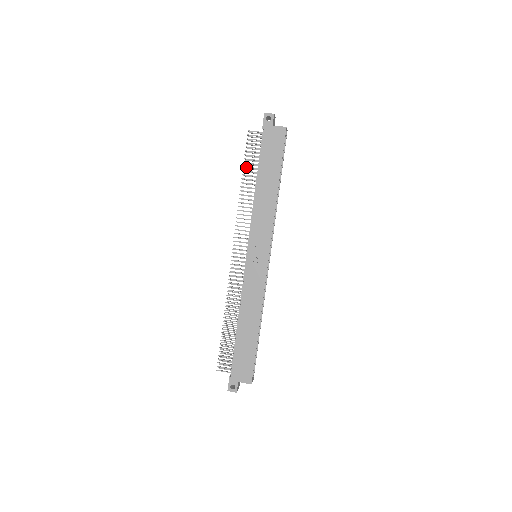
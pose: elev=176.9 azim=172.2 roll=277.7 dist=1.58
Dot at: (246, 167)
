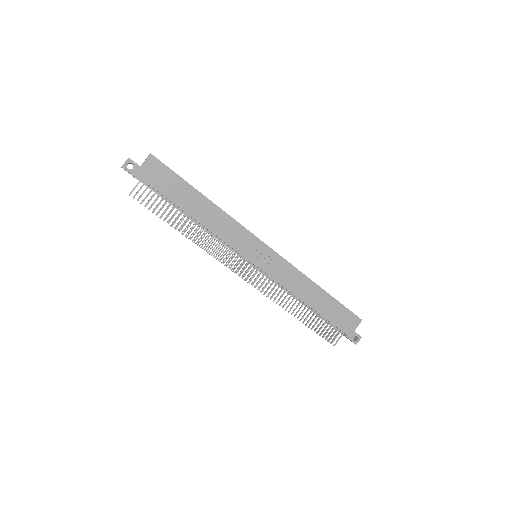
Dot at: (166, 218)
